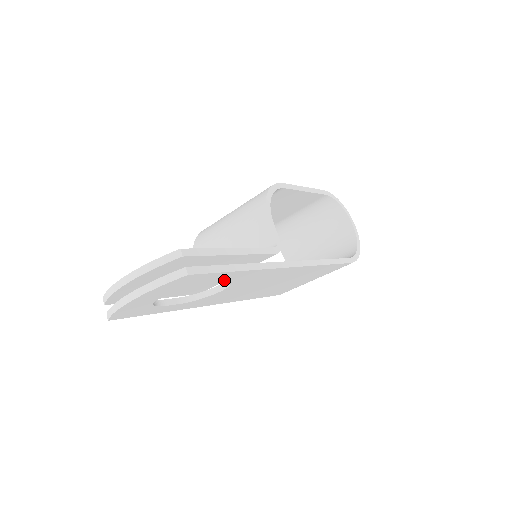
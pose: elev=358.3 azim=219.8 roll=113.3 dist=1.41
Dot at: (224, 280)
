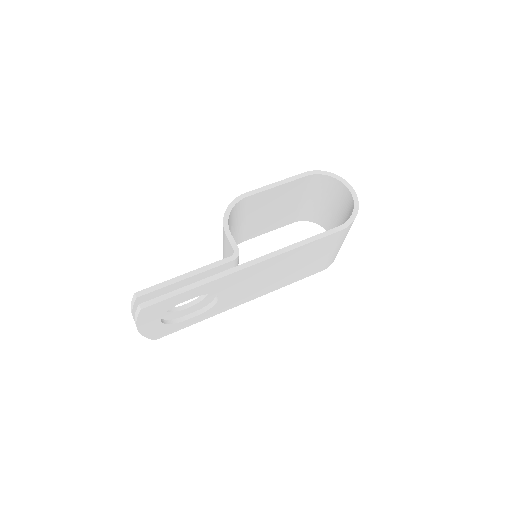
Dot at: (194, 296)
